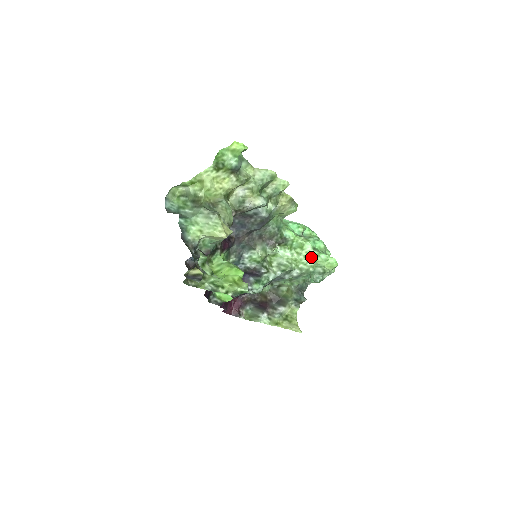
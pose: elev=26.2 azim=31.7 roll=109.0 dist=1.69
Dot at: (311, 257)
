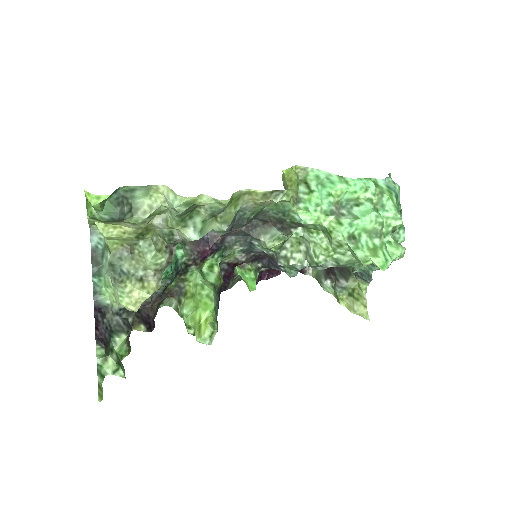
Dot at: (347, 248)
